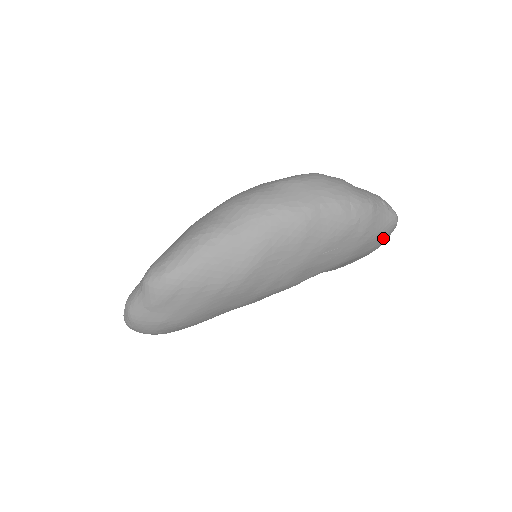
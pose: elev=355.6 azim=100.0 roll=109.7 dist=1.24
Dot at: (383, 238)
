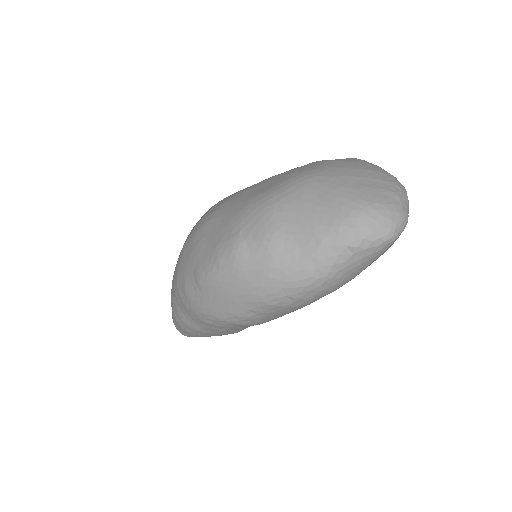
Dot at: occluded
